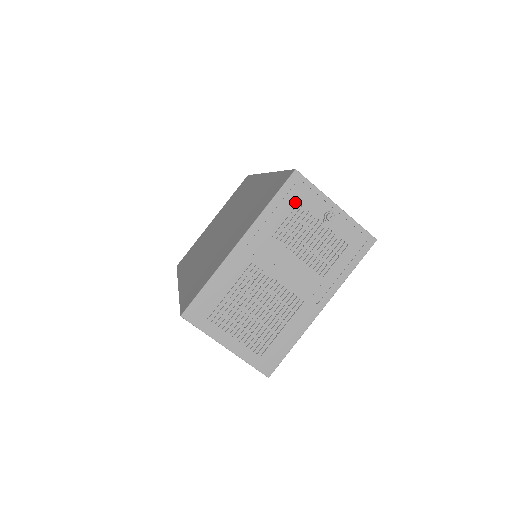
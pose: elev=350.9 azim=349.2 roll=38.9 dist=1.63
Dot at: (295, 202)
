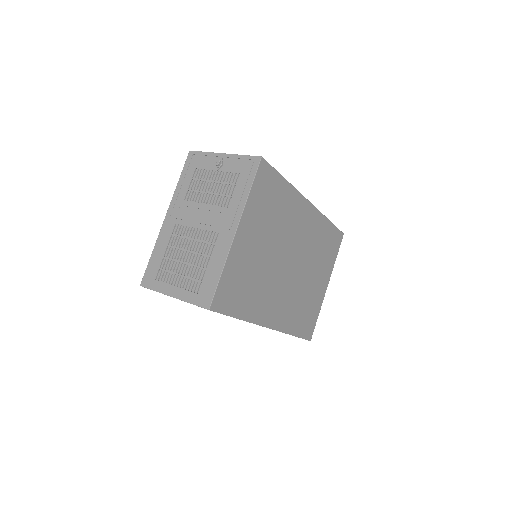
Dot at: (194, 170)
